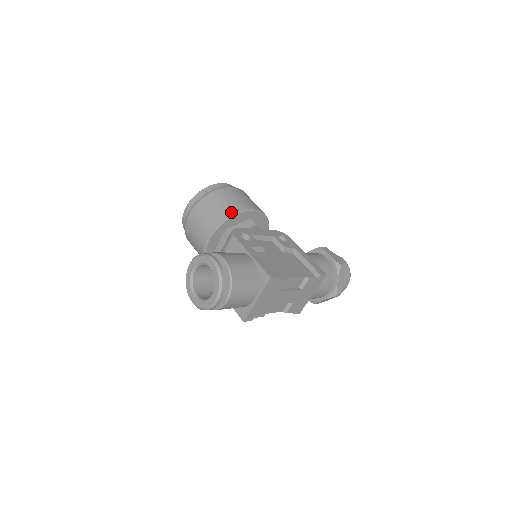
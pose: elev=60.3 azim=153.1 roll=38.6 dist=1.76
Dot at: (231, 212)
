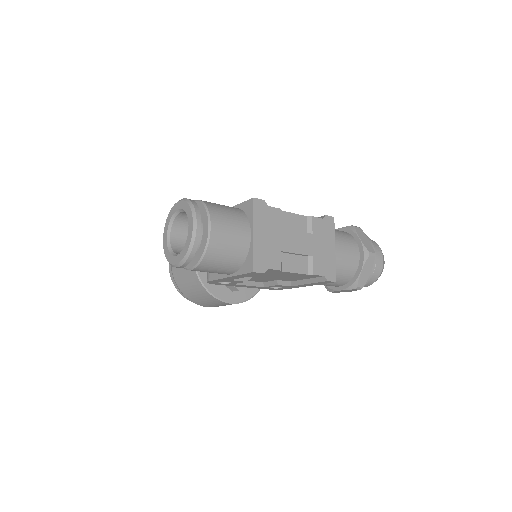
Dot at: occluded
